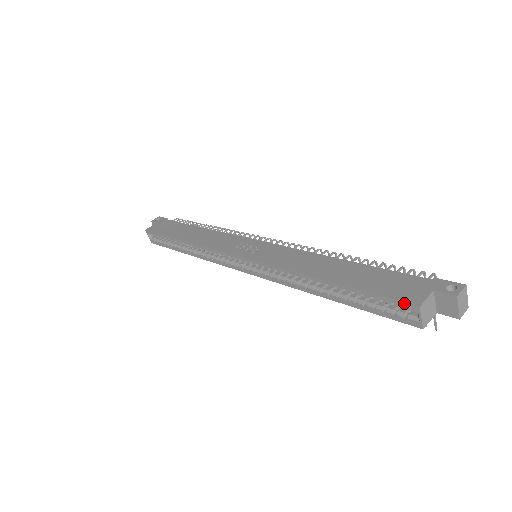
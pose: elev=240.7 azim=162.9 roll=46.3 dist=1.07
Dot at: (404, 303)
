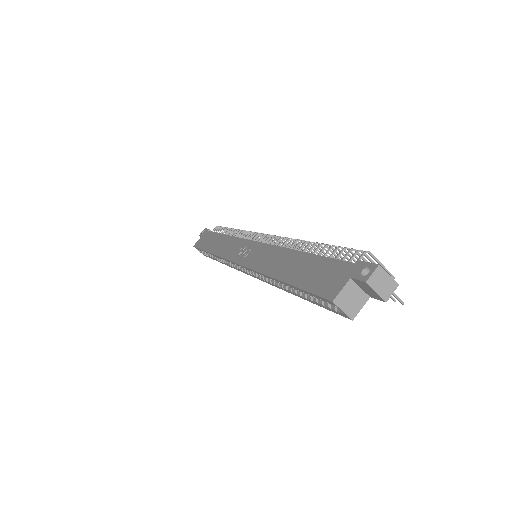
Dot at: (324, 299)
